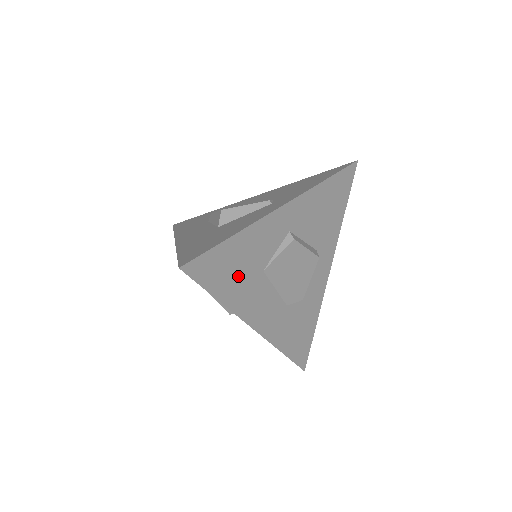
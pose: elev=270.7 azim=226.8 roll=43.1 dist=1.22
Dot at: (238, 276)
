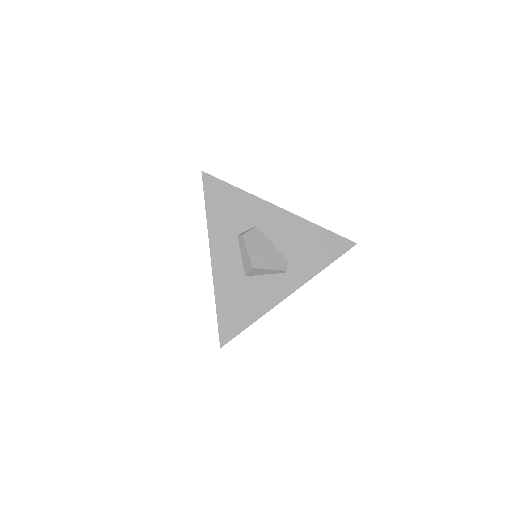
Dot at: occluded
